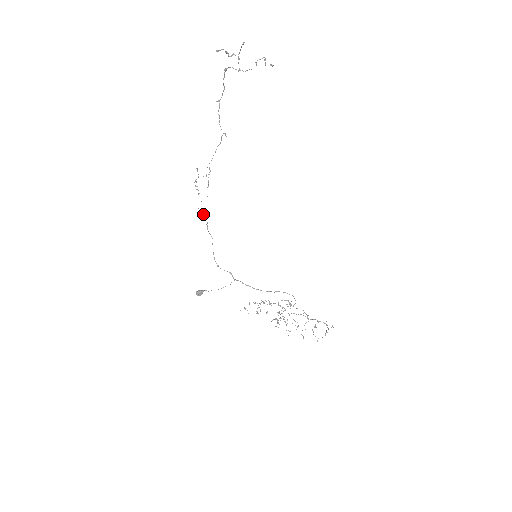
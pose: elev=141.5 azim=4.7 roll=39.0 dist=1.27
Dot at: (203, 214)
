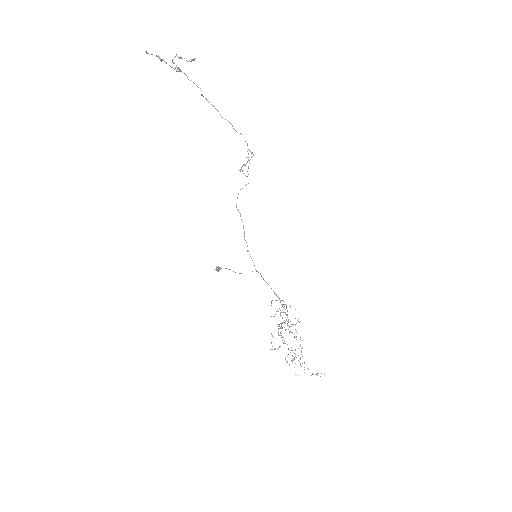
Dot at: occluded
